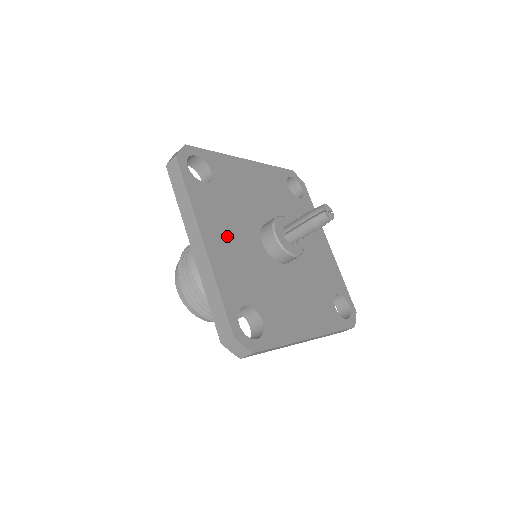
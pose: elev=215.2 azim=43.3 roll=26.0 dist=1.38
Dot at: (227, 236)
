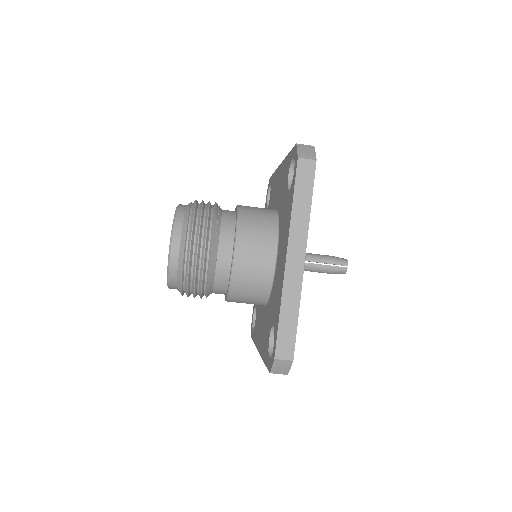
Dot at: occluded
